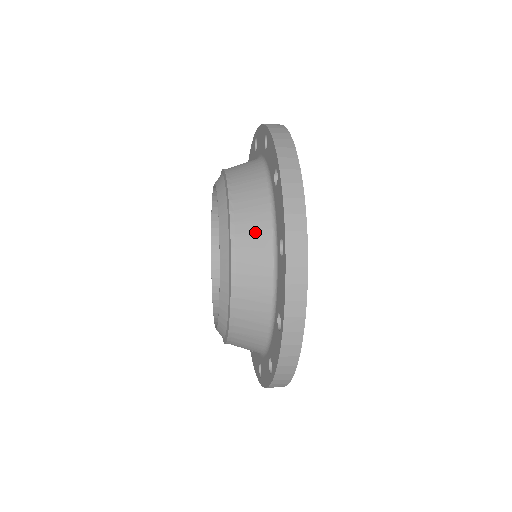
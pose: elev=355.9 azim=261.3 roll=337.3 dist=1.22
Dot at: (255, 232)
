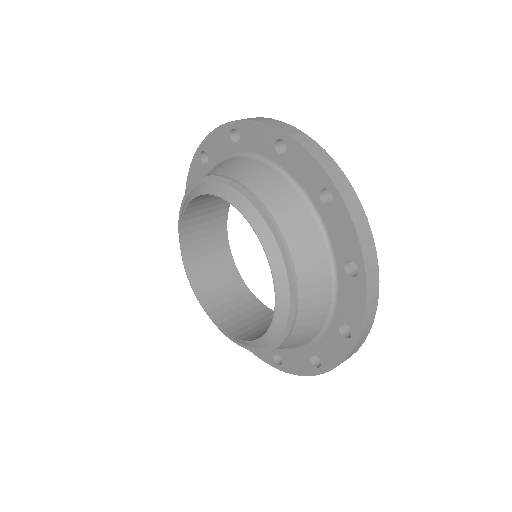
Dot at: (311, 255)
